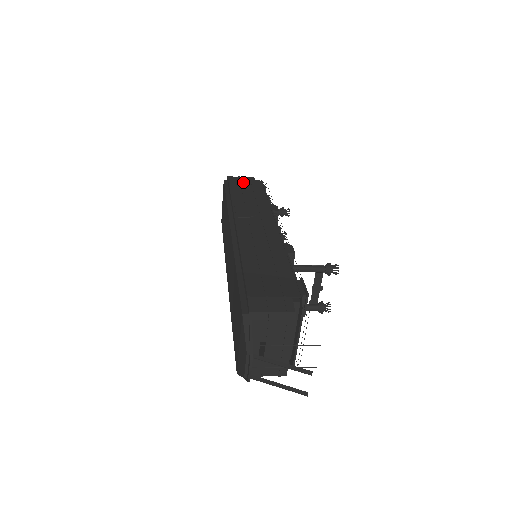
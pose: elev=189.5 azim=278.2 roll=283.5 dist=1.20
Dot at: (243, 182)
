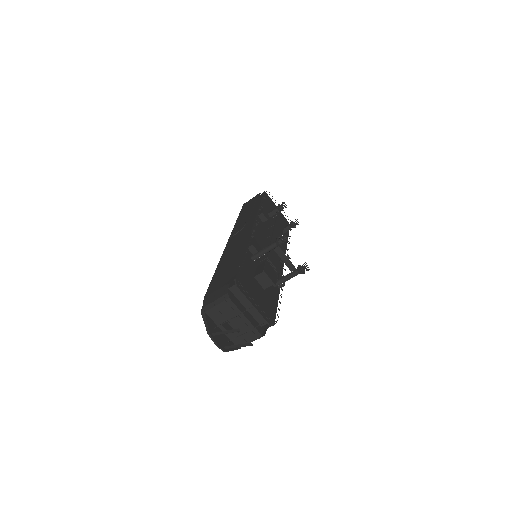
Dot at: (251, 203)
